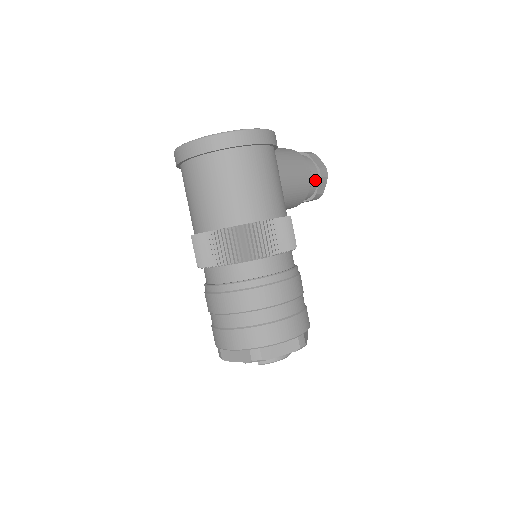
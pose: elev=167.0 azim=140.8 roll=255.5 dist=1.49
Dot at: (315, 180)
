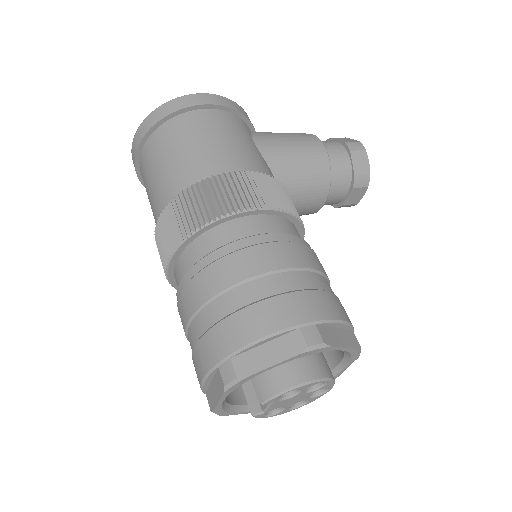
Dot at: (343, 157)
